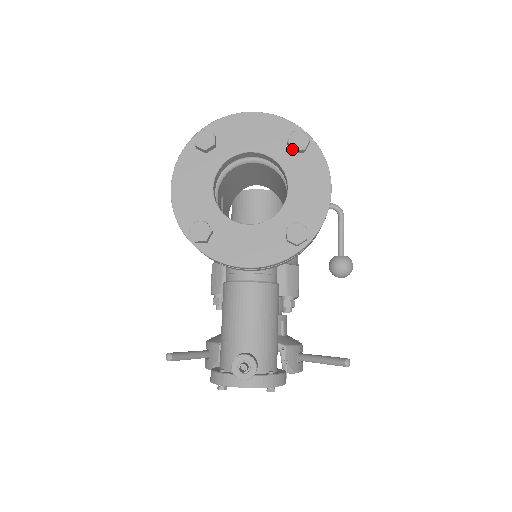
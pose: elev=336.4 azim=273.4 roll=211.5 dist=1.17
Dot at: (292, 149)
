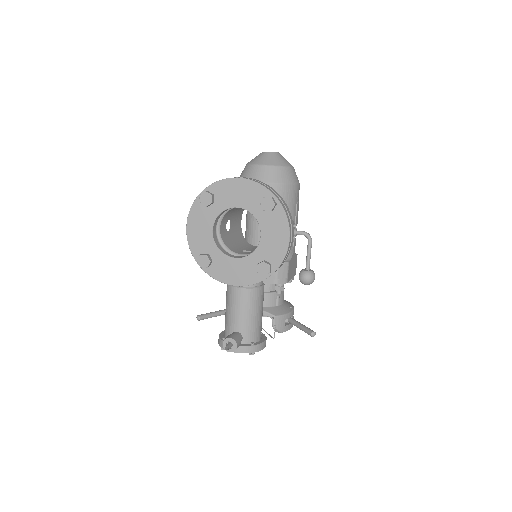
Dot at: (263, 210)
